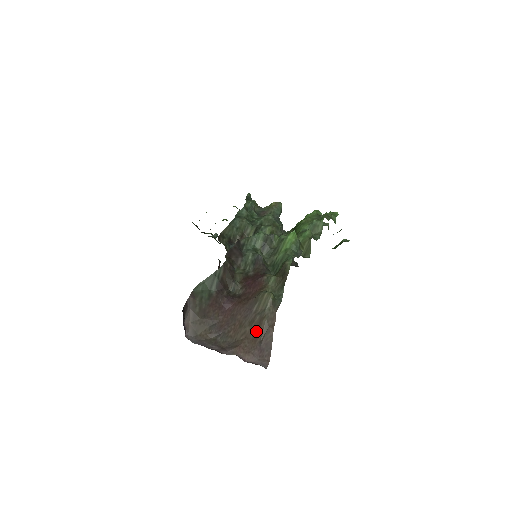
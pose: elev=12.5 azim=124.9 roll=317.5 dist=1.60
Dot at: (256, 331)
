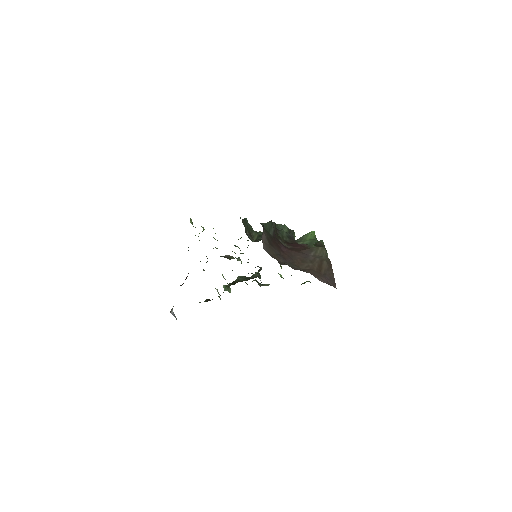
Dot at: (319, 267)
